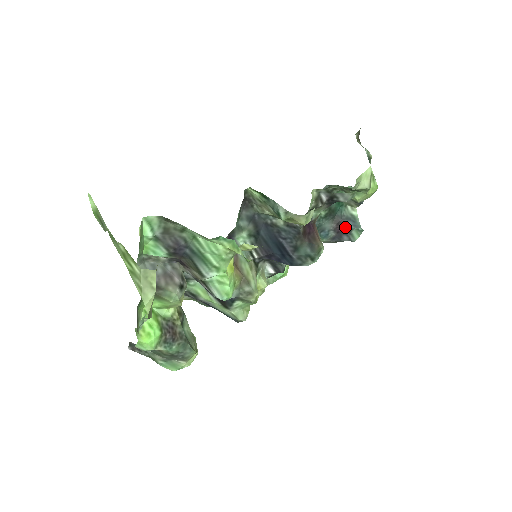
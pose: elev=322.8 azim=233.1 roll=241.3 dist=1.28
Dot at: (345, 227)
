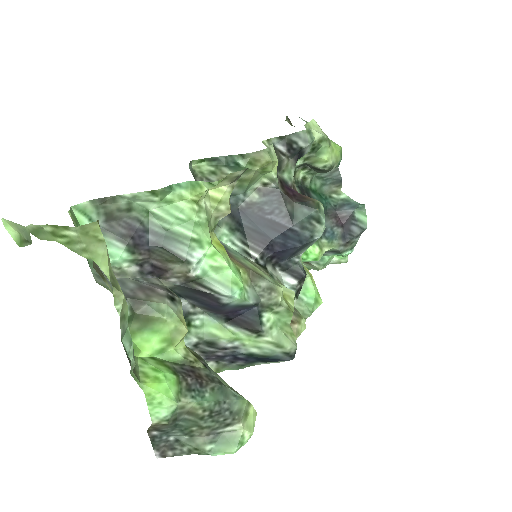
Dot at: (345, 215)
